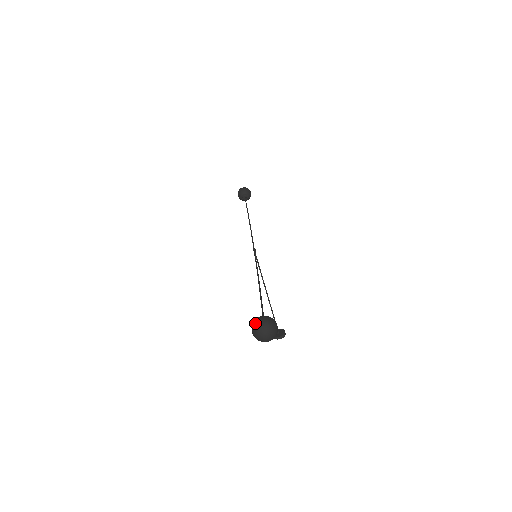
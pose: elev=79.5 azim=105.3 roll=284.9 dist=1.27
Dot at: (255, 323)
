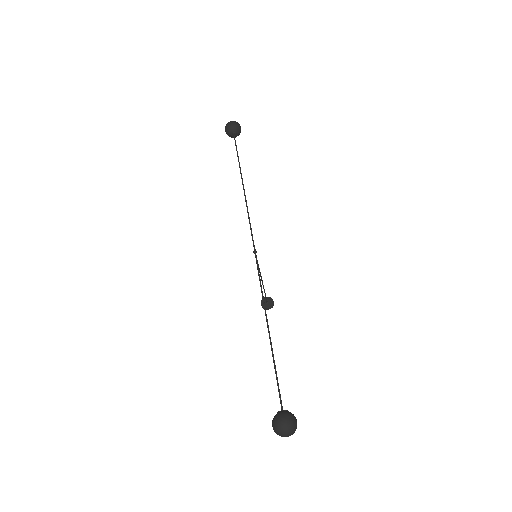
Dot at: (277, 425)
